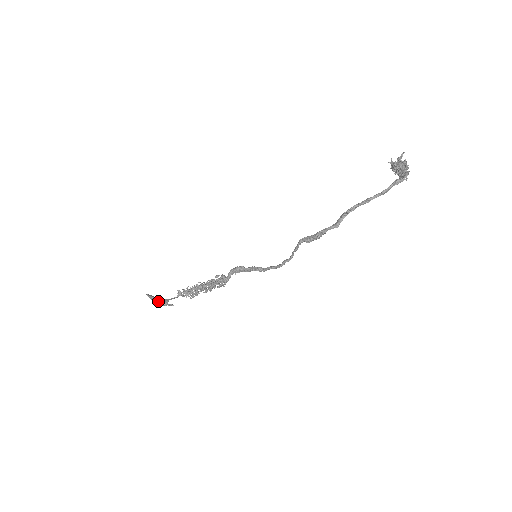
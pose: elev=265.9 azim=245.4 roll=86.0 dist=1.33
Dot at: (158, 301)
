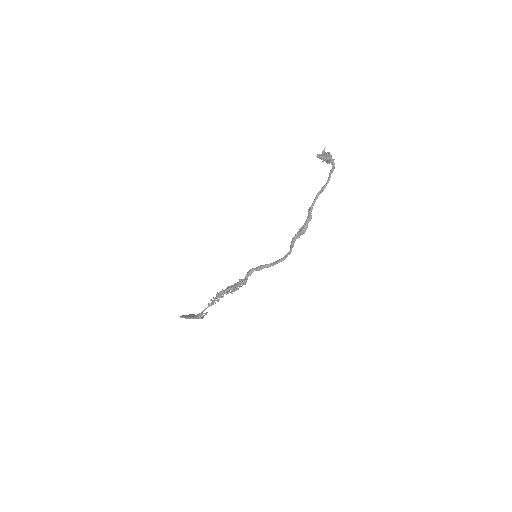
Dot at: (199, 318)
